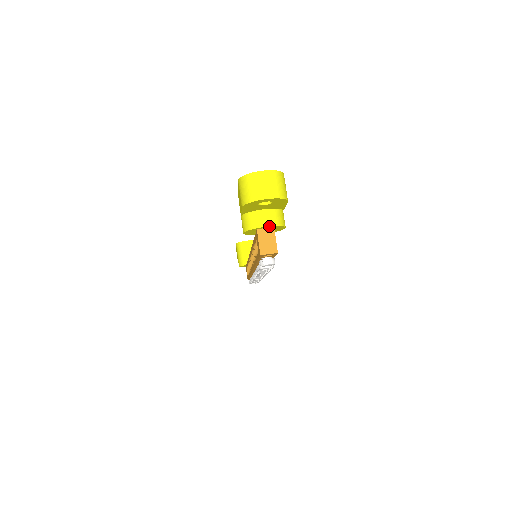
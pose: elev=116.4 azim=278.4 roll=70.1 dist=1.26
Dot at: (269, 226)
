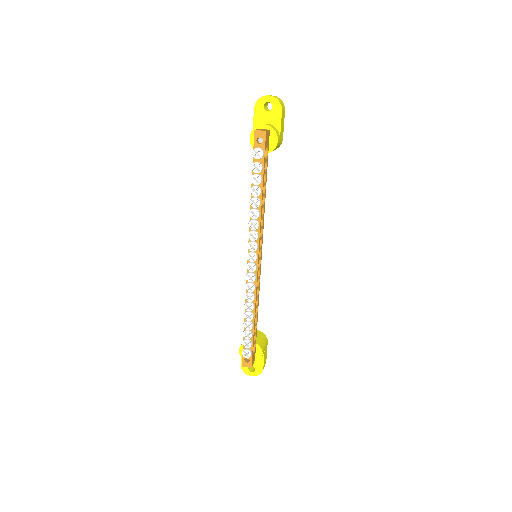
Dot at: (267, 125)
